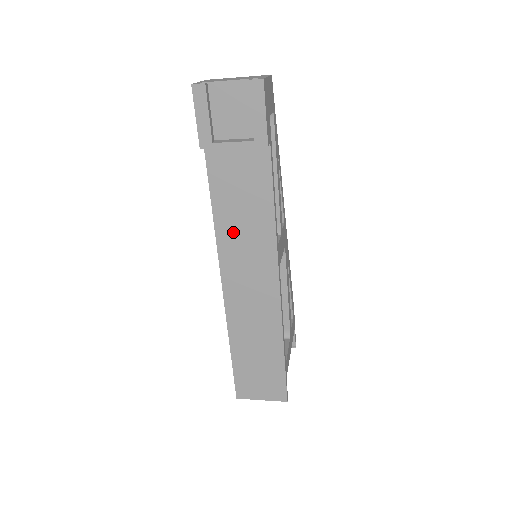
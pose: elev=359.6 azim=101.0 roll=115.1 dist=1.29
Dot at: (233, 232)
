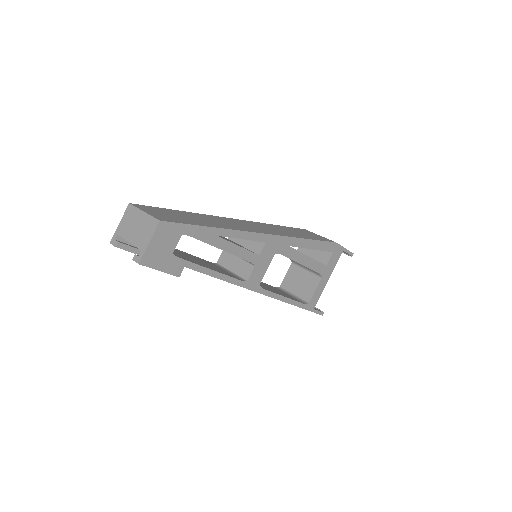
Dot at: occluded
